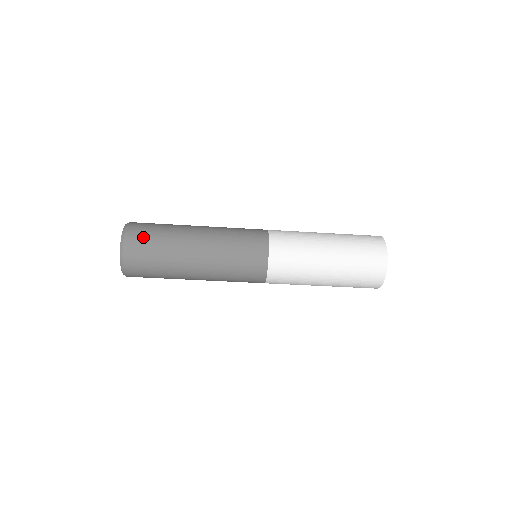
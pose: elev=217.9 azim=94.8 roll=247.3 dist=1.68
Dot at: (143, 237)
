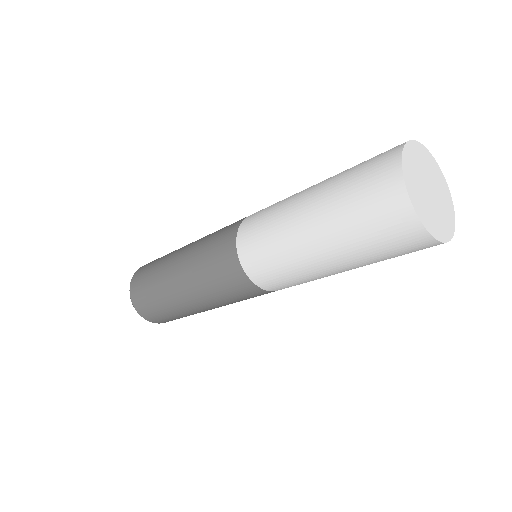
Dot at: (147, 266)
